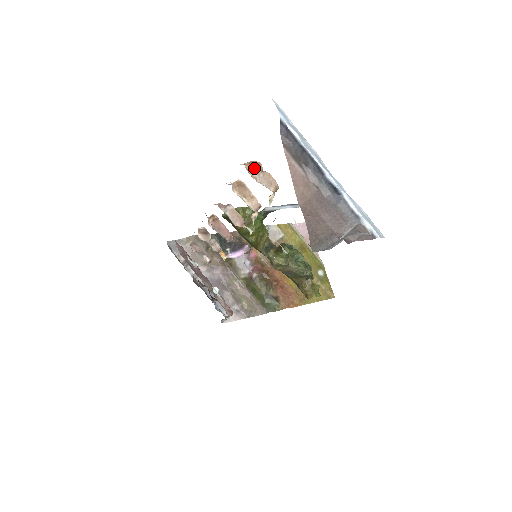
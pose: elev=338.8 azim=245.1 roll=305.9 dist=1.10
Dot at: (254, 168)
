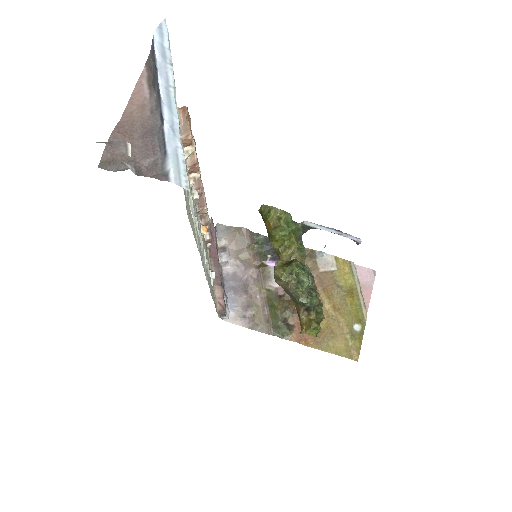
Dot at: (183, 114)
